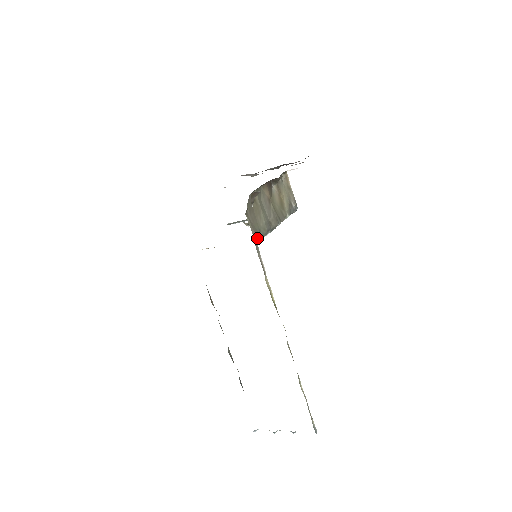
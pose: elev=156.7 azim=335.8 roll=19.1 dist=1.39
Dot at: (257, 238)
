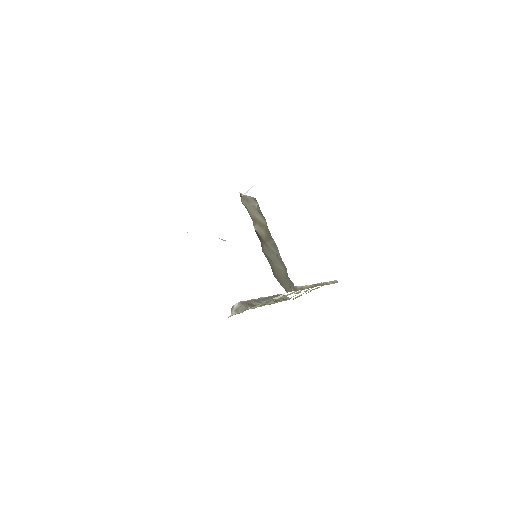
Dot at: (293, 286)
